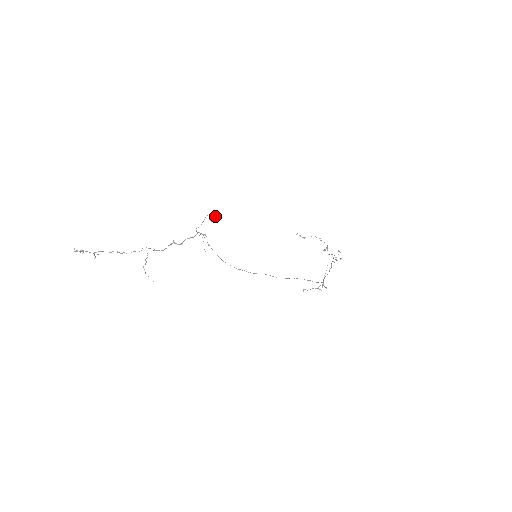
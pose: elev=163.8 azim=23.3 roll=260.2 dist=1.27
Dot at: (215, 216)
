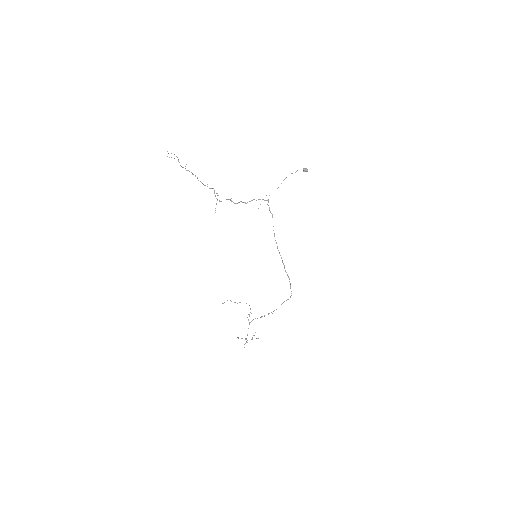
Dot at: occluded
